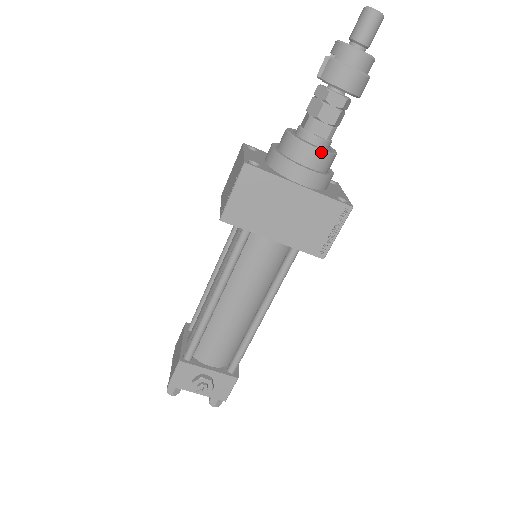
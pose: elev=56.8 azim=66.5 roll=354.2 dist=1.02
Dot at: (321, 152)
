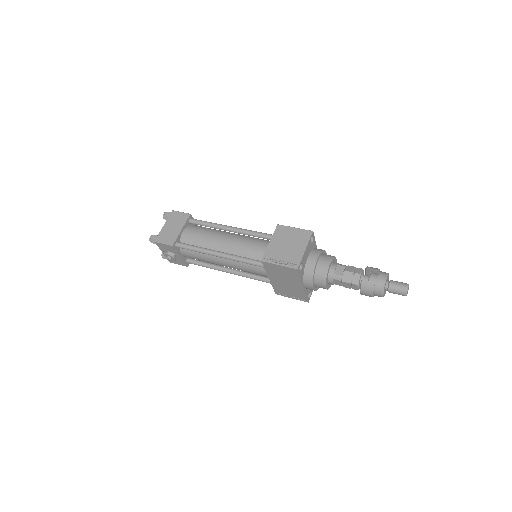
Dot at: (326, 288)
